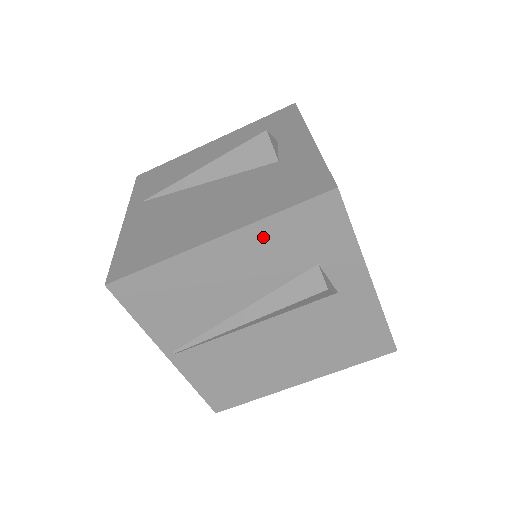
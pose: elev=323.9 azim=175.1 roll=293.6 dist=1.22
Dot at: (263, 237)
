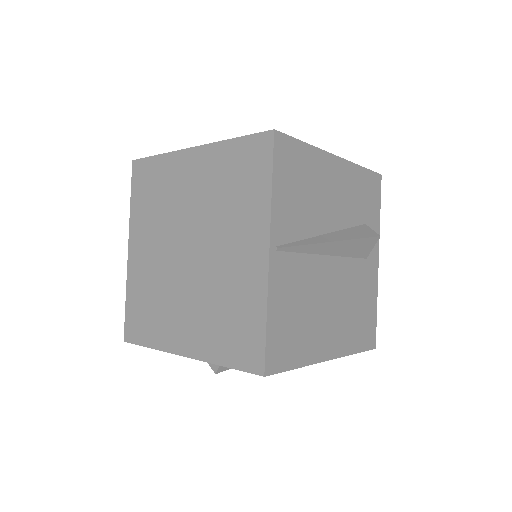
Dot at: (353, 178)
